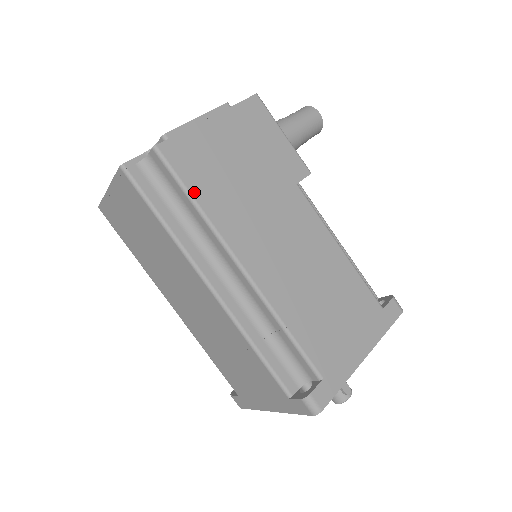
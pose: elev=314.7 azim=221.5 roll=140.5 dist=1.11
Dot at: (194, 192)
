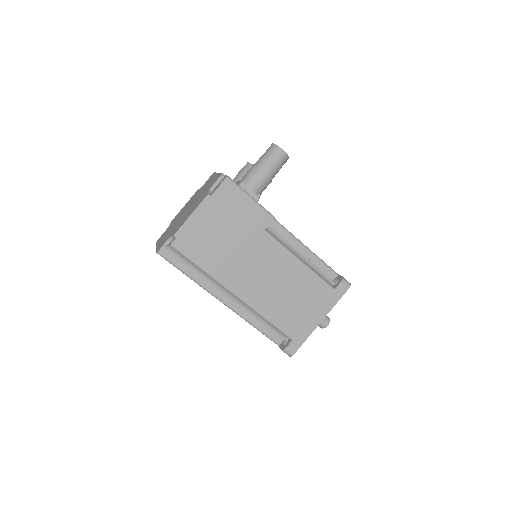
Dot at: (199, 263)
